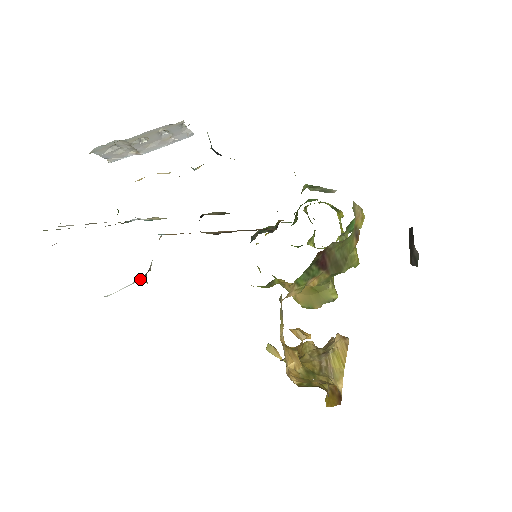
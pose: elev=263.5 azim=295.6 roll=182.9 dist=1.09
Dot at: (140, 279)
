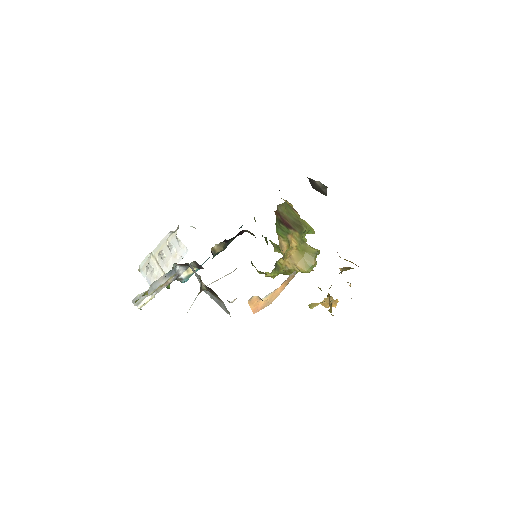
Dot at: (200, 291)
